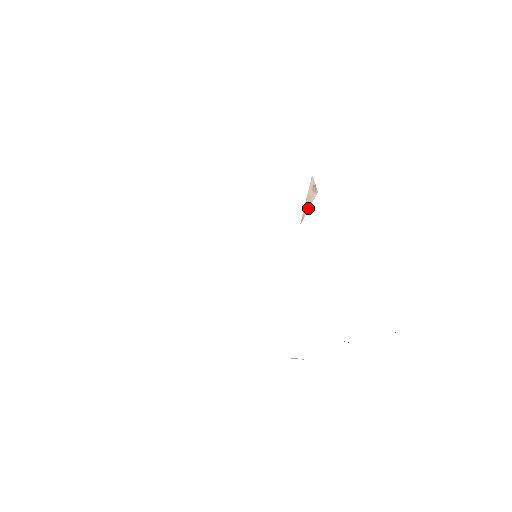
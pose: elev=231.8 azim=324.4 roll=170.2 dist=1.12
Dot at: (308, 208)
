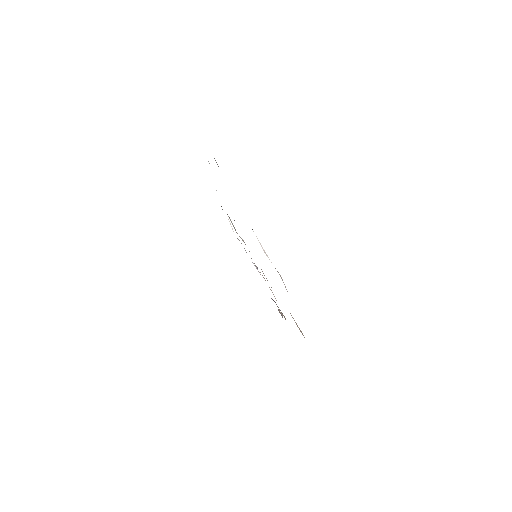
Dot at: occluded
